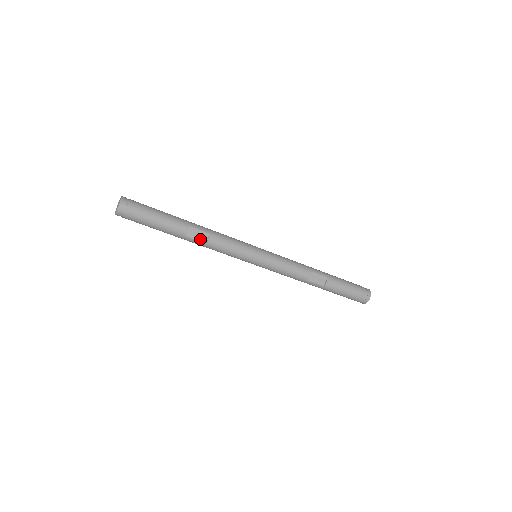
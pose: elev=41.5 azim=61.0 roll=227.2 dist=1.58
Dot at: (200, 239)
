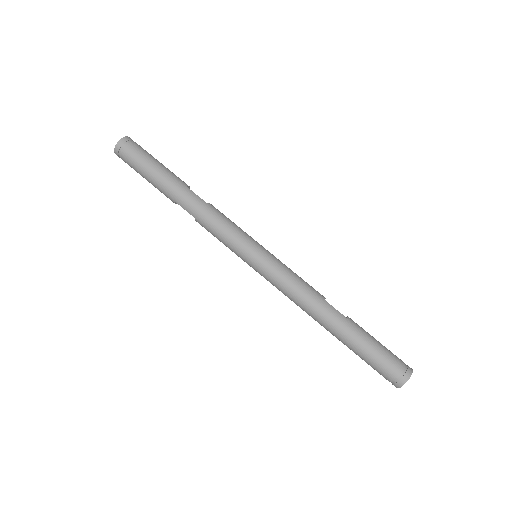
Dot at: occluded
